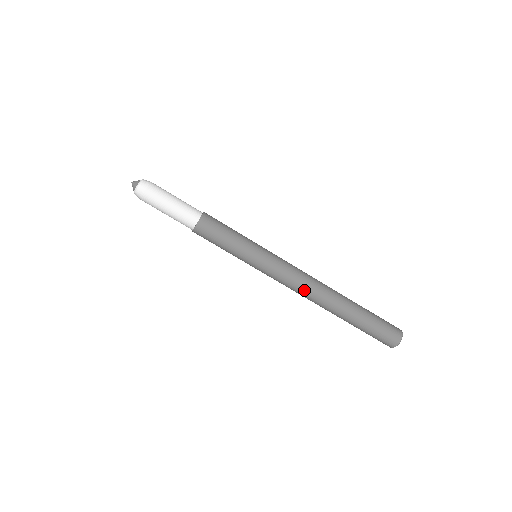
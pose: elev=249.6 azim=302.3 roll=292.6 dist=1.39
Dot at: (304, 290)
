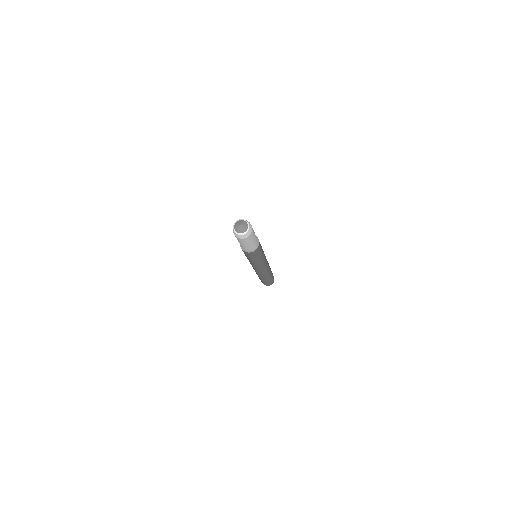
Dot at: occluded
